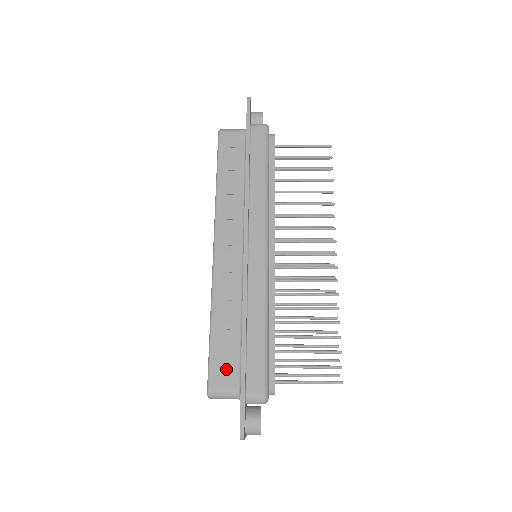
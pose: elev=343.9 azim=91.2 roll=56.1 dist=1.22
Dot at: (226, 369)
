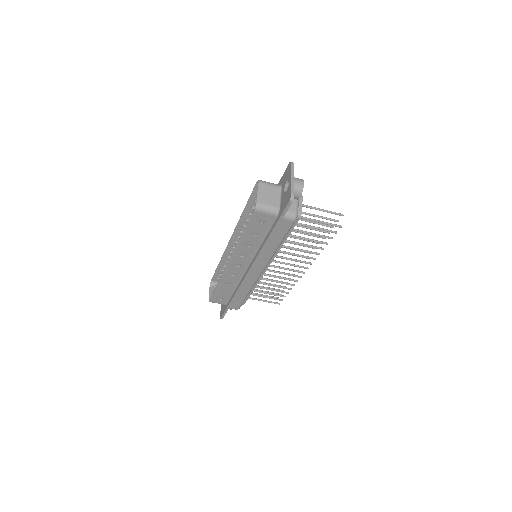
Dot at: occluded
